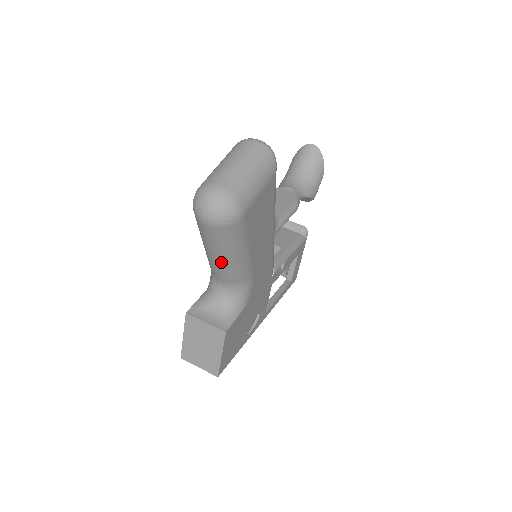
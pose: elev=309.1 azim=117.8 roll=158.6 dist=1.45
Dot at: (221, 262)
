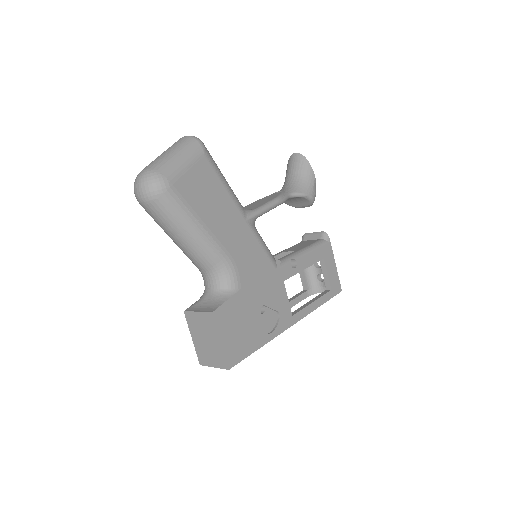
Dot at: (183, 244)
